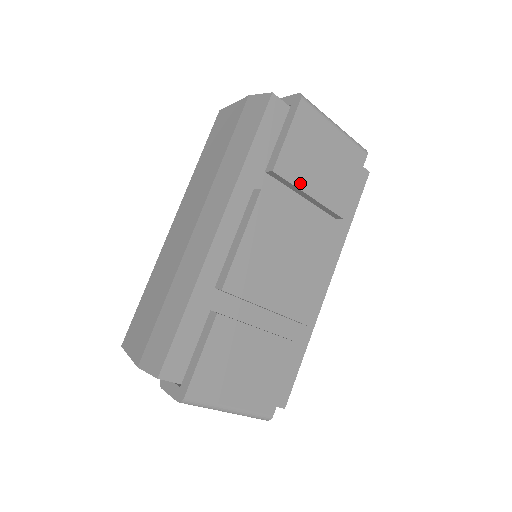
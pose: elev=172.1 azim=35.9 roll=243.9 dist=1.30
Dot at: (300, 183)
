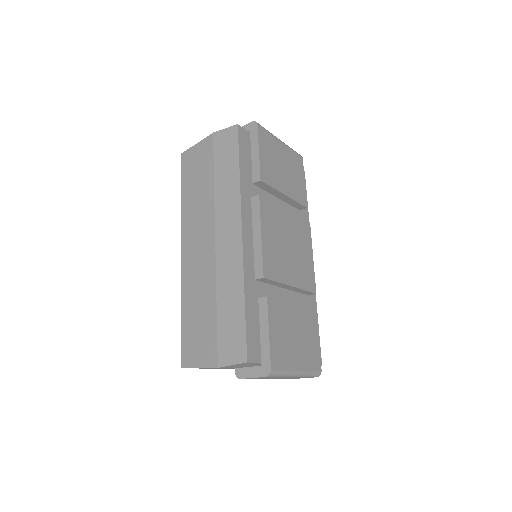
Dot at: (277, 186)
